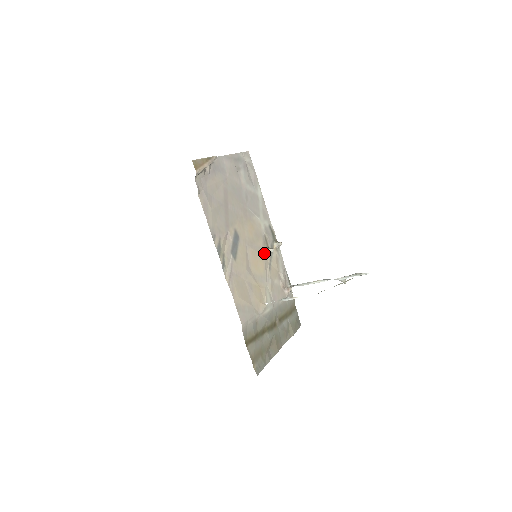
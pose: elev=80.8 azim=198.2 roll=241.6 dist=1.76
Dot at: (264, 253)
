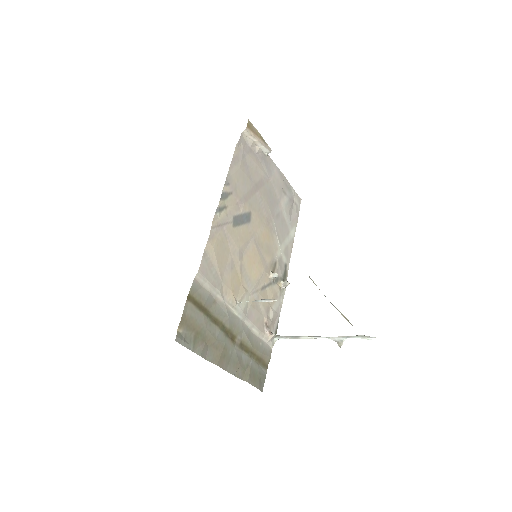
Dot at: (266, 270)
